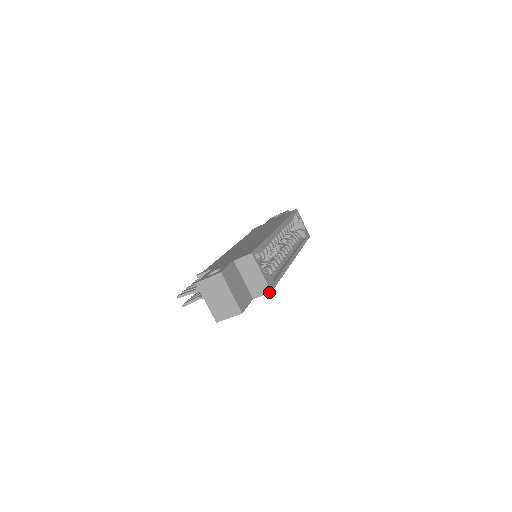
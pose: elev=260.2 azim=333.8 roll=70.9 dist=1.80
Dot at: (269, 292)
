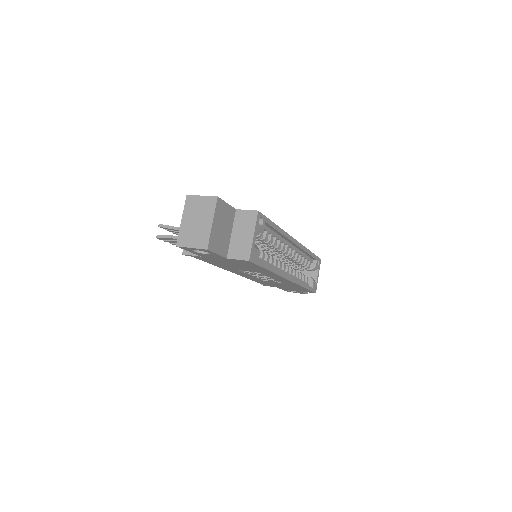
Dot at: (247, 259)
